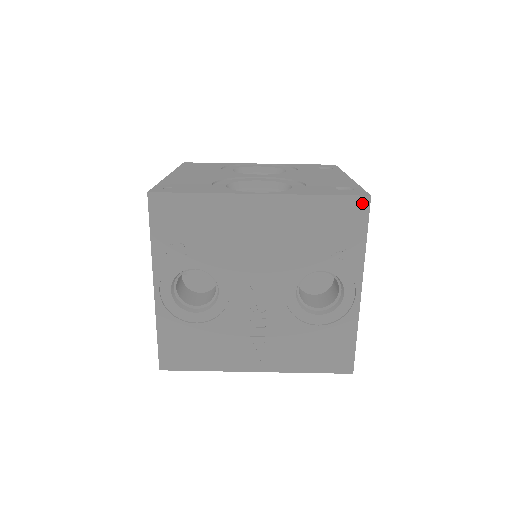
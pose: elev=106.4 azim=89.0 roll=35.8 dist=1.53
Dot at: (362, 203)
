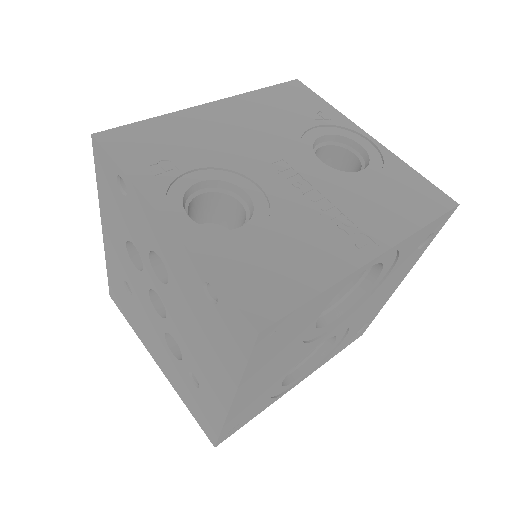
Dot at: (296, 84)
